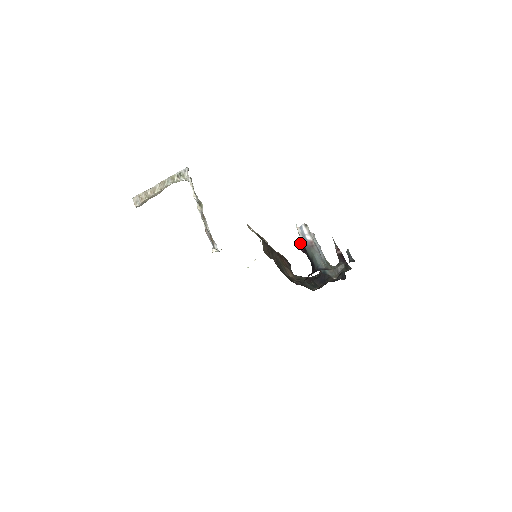
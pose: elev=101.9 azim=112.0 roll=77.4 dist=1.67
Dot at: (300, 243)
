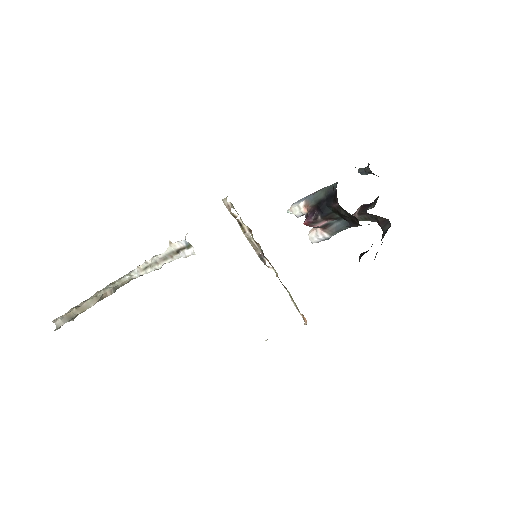
Dot at: occluded
